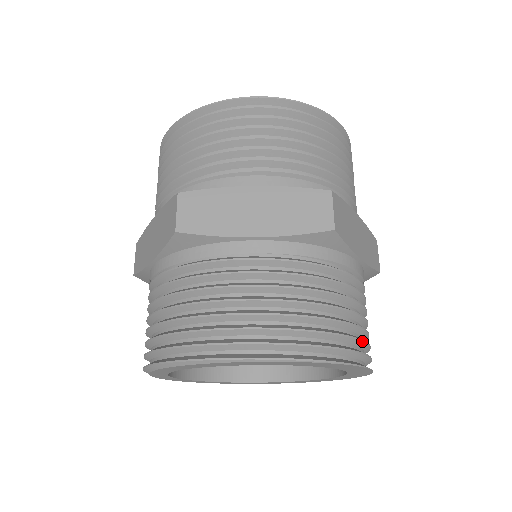
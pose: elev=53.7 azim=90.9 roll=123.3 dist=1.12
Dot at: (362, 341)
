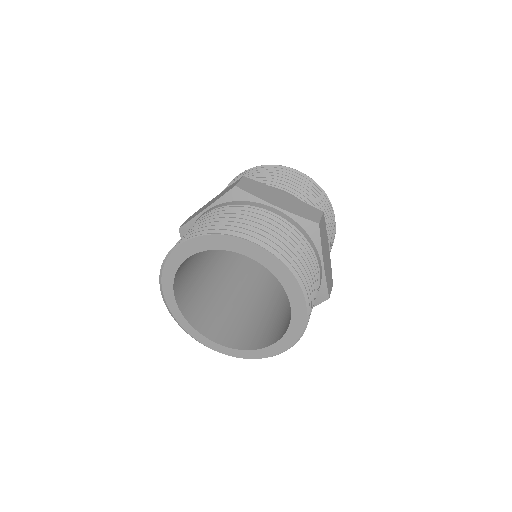
Dot at: (255, 233)
